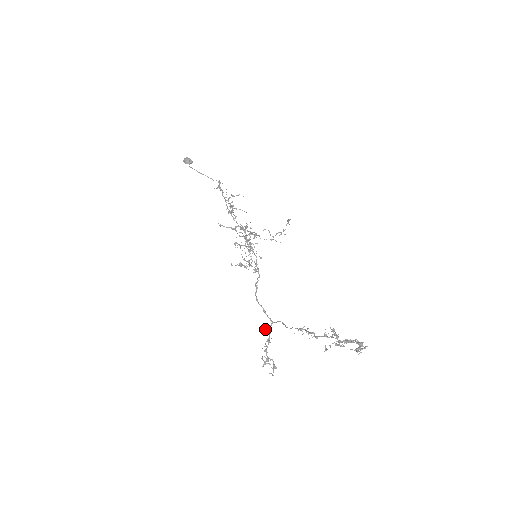
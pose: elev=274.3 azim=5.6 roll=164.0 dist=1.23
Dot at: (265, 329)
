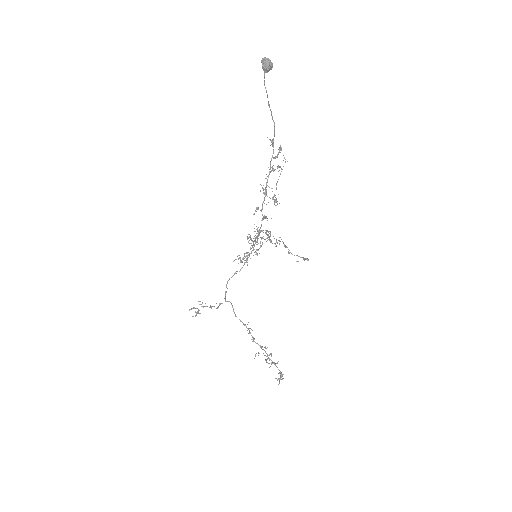
Dot at: (216, 303)
